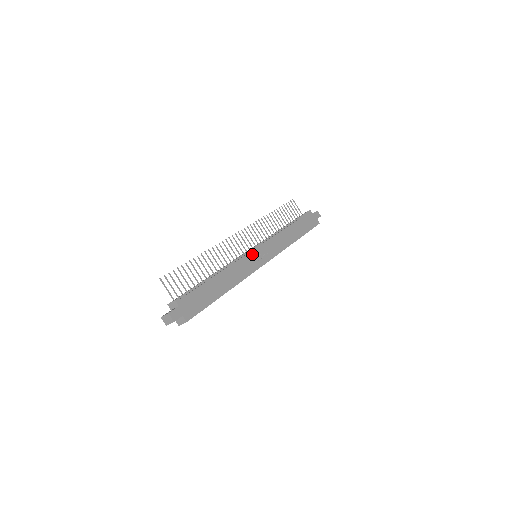
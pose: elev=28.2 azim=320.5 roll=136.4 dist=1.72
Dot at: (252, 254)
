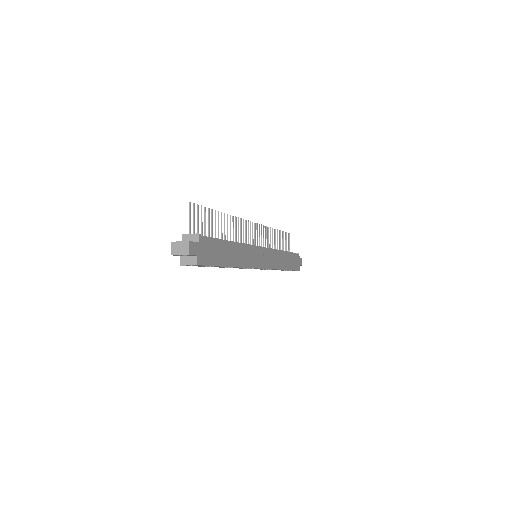
Dot at: (259, 250)
